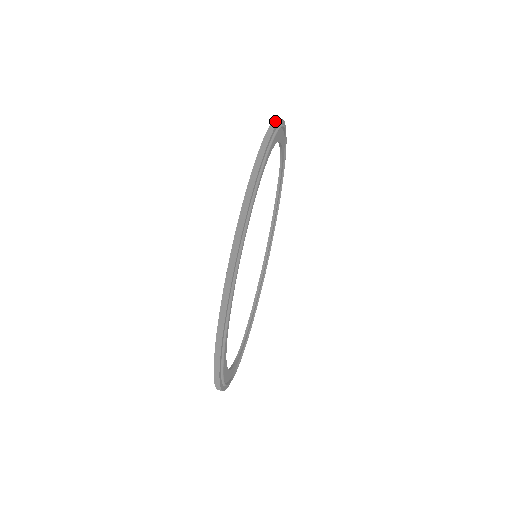
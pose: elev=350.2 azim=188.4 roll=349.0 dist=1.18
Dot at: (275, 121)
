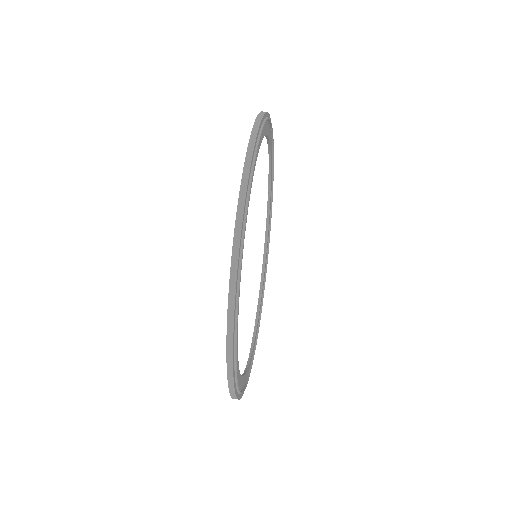
Dot at: (236, 239)
